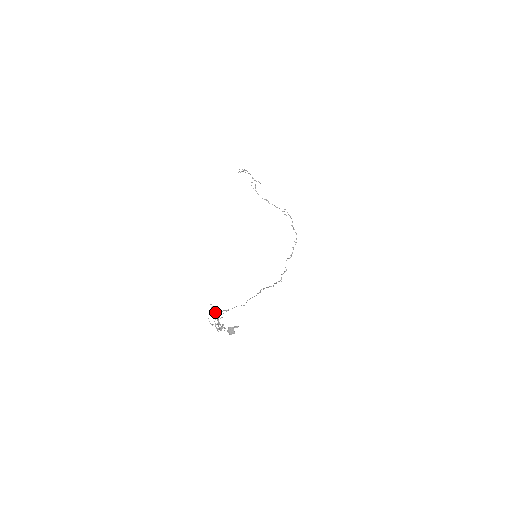
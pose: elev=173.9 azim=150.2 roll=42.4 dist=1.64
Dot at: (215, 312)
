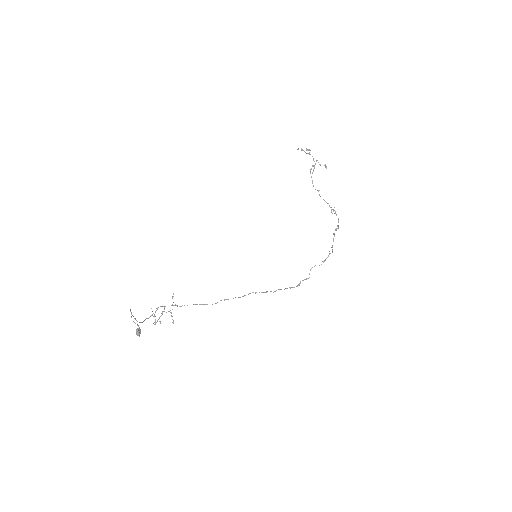
Dot at: (173, 302)
